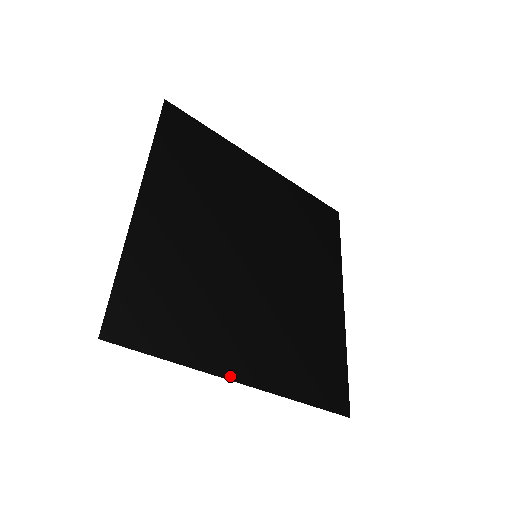
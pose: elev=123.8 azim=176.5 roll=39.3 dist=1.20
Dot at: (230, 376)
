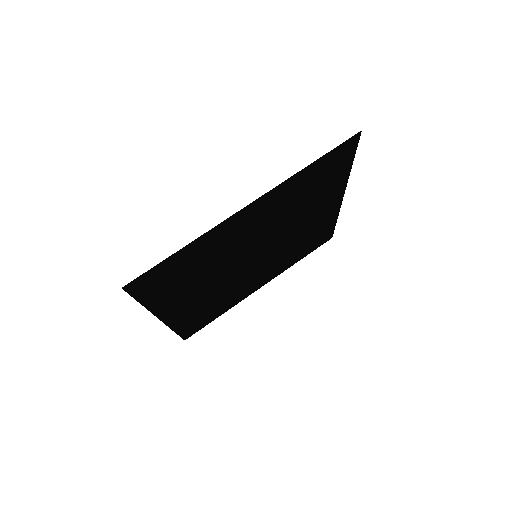
Dot at: (159, 315)
